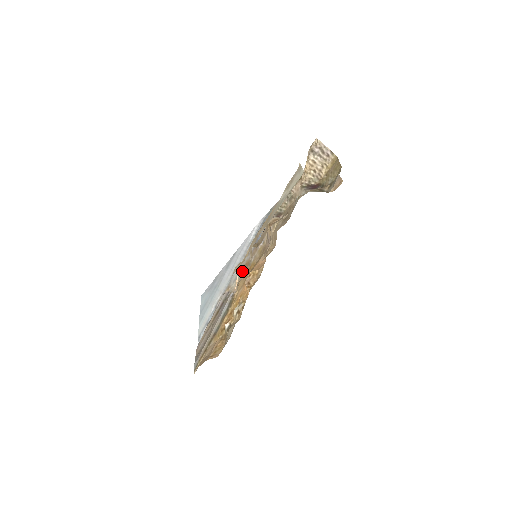
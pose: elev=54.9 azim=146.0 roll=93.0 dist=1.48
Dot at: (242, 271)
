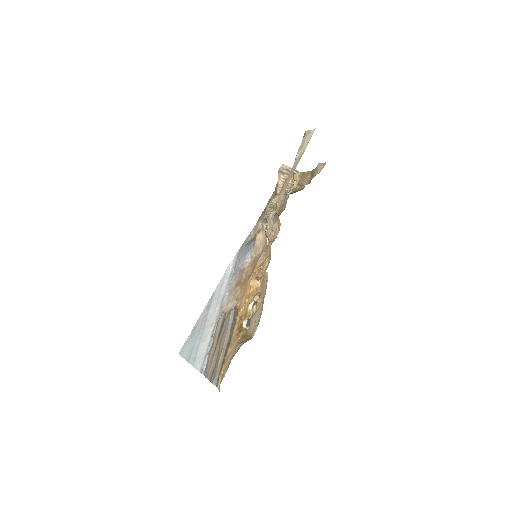
Dot at: (235, 290)
